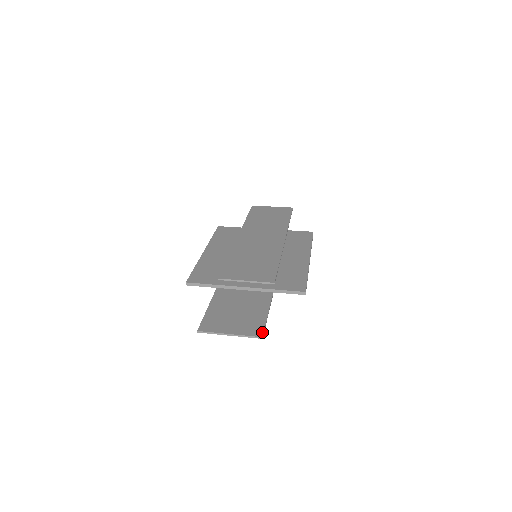
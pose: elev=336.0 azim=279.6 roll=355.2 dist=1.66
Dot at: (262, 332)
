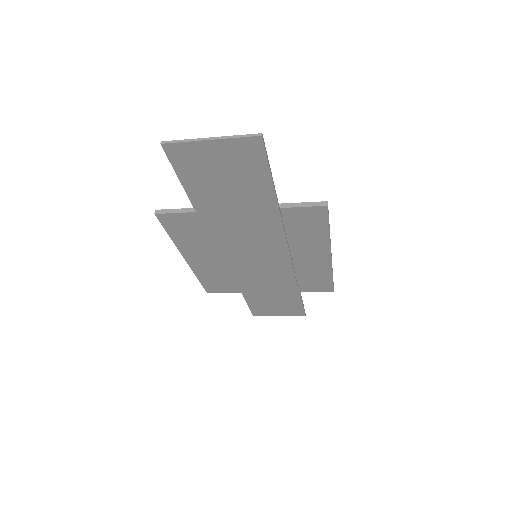
Dot at: (262, 141)
